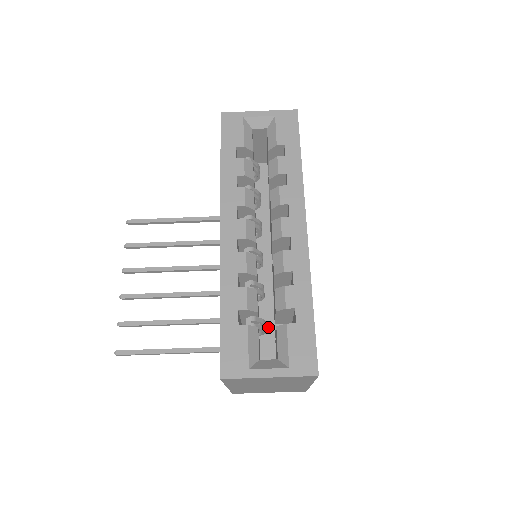
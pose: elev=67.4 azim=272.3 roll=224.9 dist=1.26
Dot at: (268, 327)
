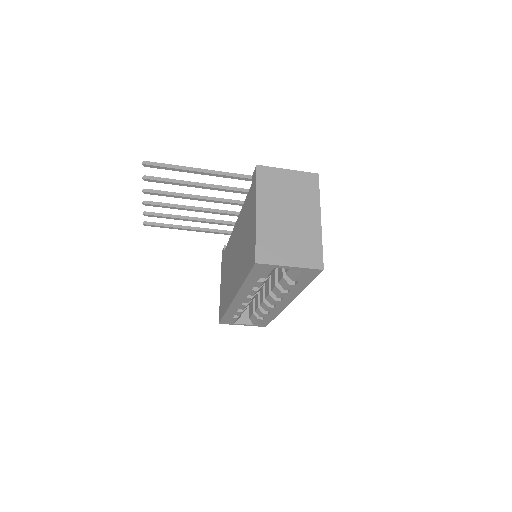
Dot at: occluded
